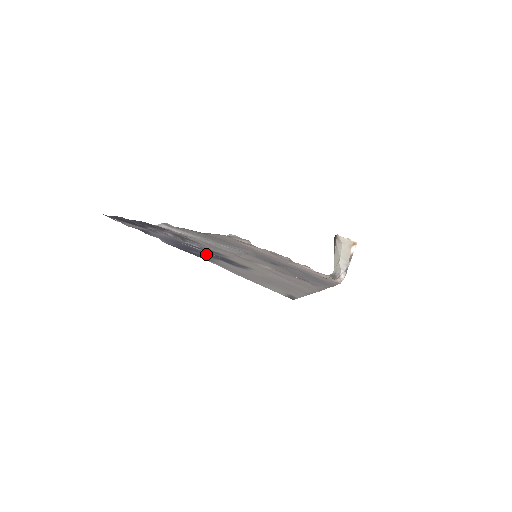
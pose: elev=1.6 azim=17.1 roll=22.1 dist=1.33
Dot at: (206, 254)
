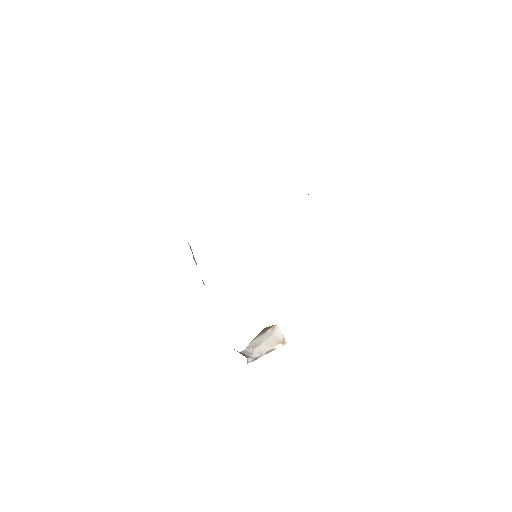
Dot at: occluded
